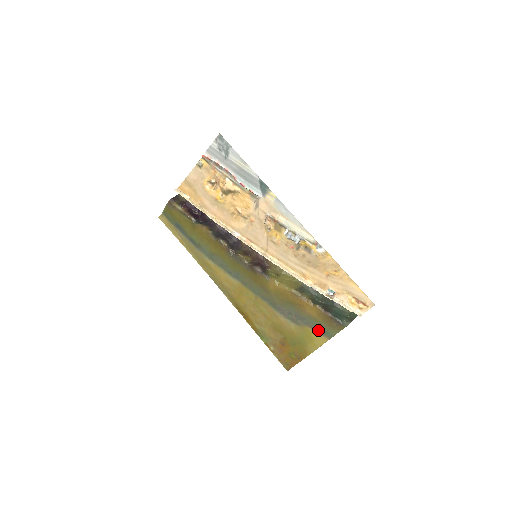
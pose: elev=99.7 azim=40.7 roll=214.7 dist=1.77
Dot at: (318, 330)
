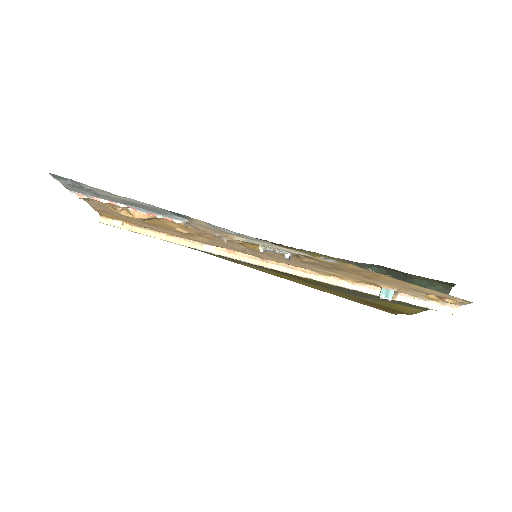
Dot at: (403, 305)
